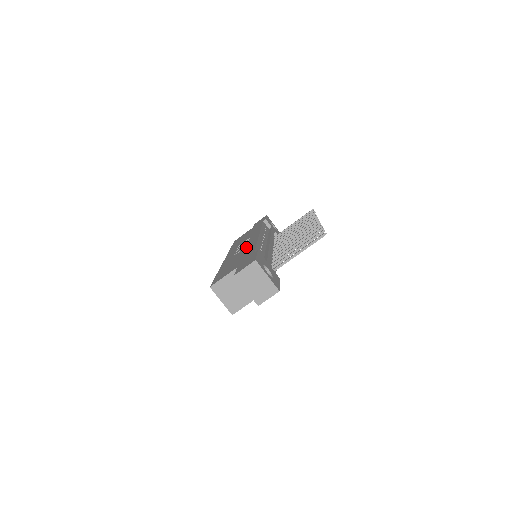
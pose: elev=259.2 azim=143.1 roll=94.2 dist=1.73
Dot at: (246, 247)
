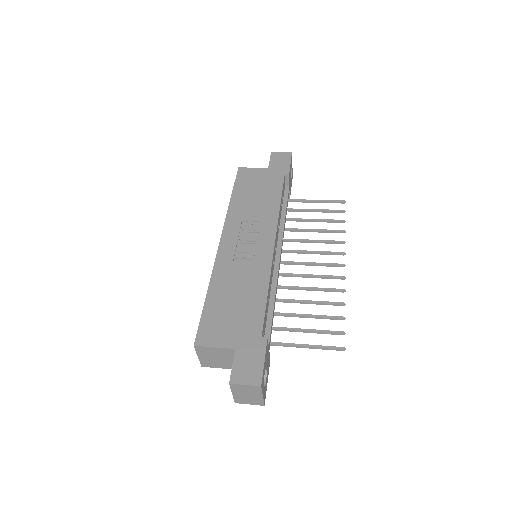
Dot at: (253, 269)
